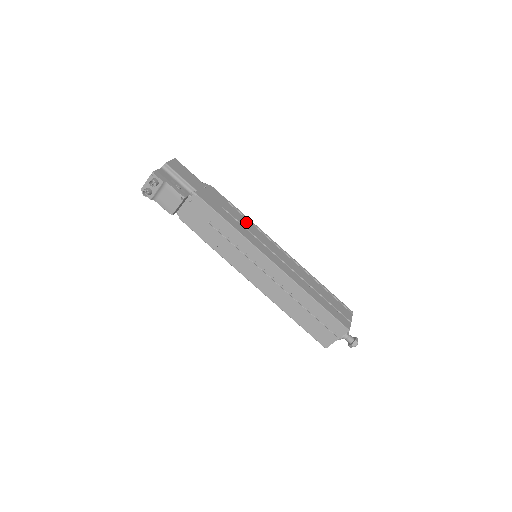
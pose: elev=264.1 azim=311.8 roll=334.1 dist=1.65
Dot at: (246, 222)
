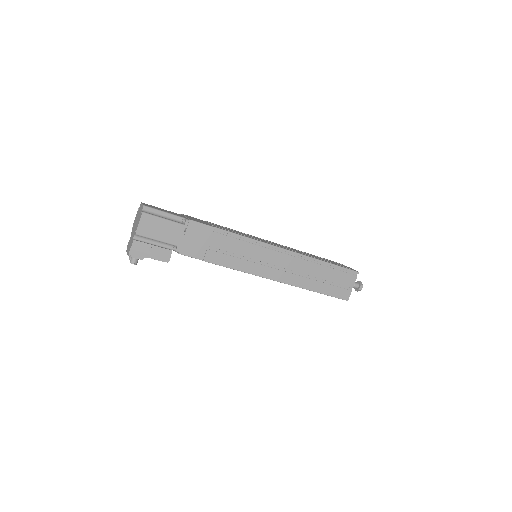
Dot at: (237, 245)
